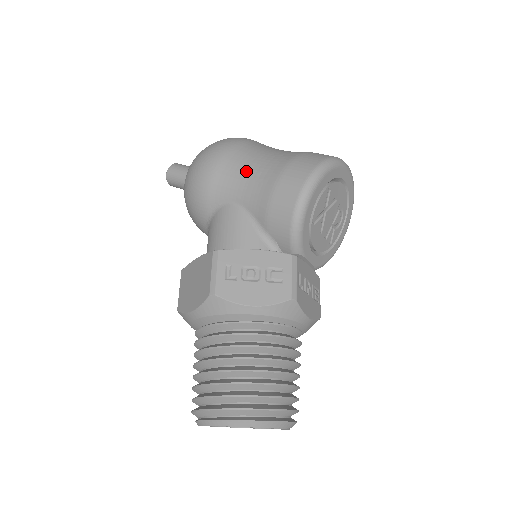
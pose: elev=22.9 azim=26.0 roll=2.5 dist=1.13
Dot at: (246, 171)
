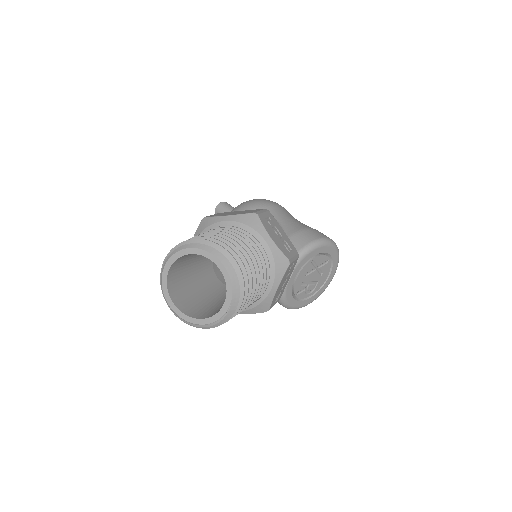
Dot at: (293, 218)
